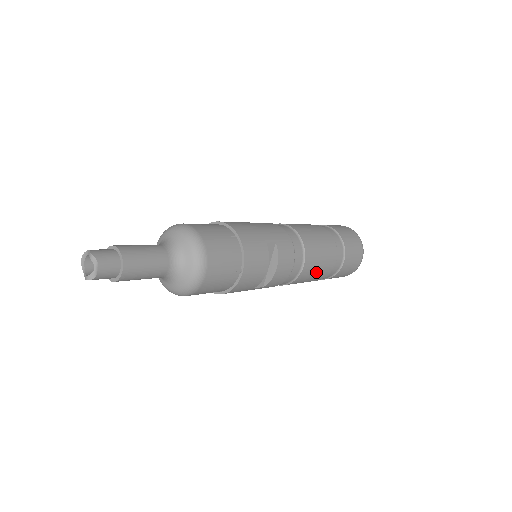
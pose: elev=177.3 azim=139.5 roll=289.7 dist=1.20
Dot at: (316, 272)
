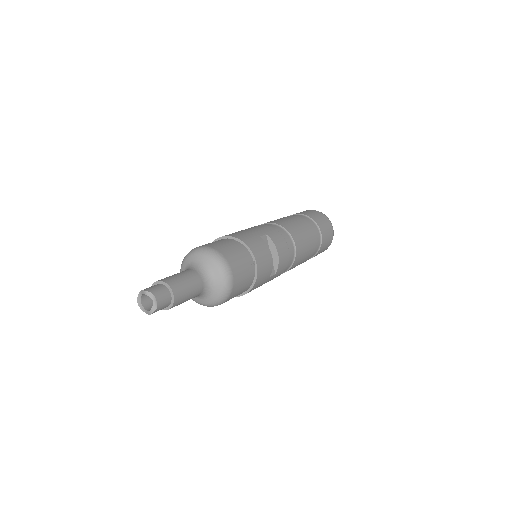
Dot at: (306, 248)
